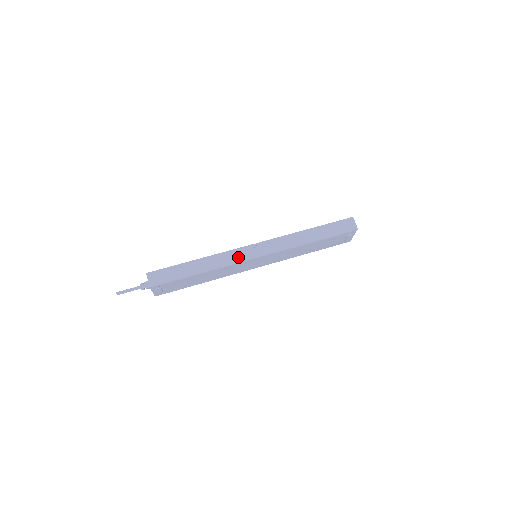
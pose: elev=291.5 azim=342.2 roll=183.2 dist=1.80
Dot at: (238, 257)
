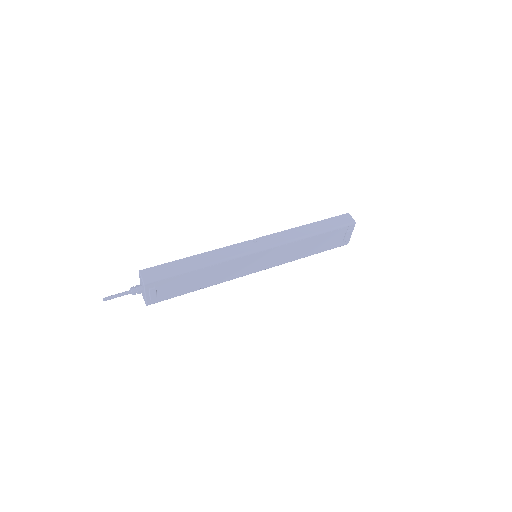
Dot at: (239, 251)
